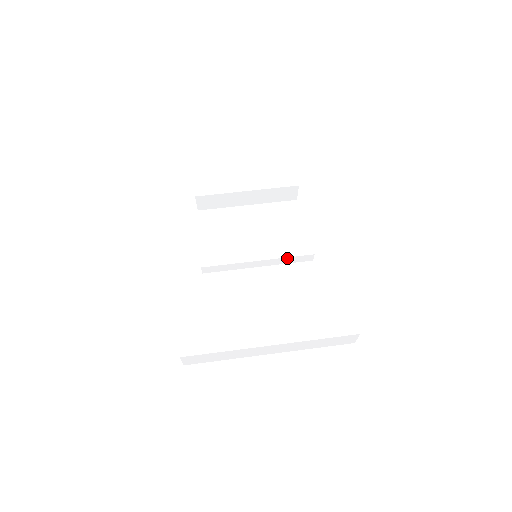
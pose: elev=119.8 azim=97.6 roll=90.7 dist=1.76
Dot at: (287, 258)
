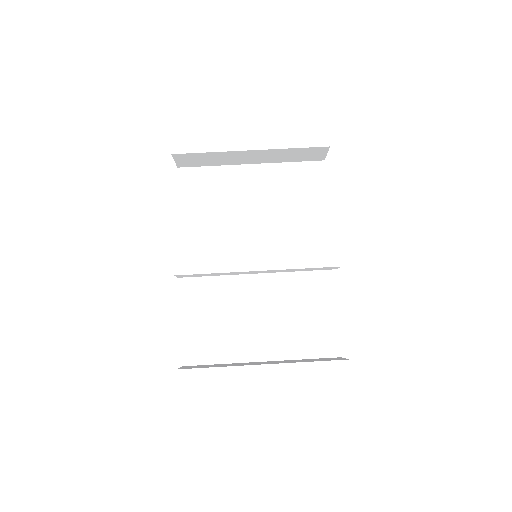
Dot at: (300, 268)
